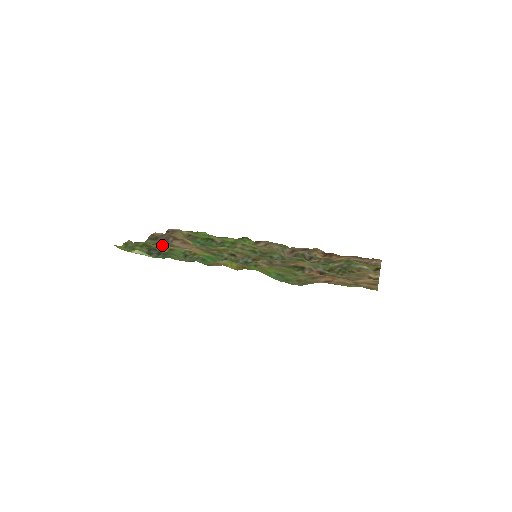
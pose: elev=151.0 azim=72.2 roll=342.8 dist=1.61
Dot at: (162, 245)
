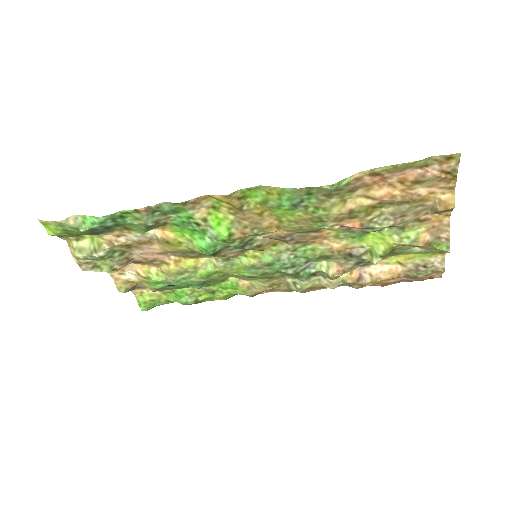
Dot at: occluded
